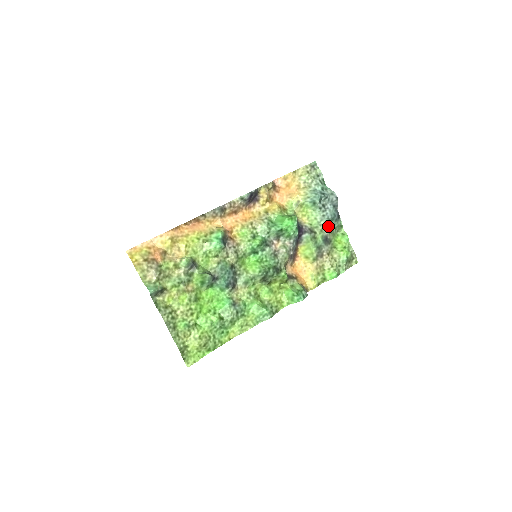
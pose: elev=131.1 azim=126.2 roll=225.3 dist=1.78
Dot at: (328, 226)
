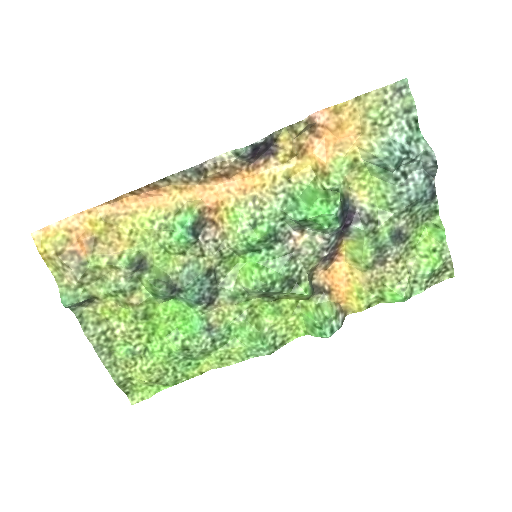
Dot at: (407, 212)
